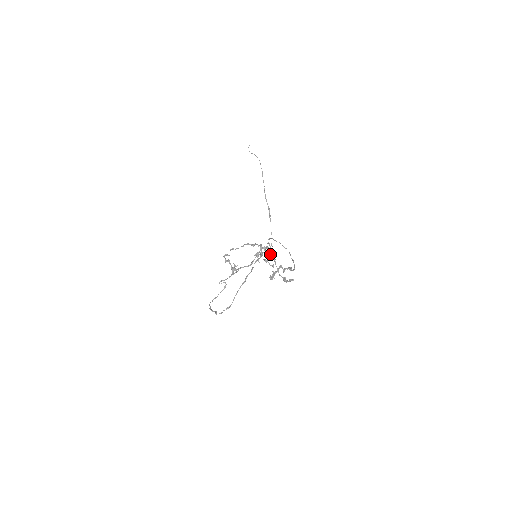
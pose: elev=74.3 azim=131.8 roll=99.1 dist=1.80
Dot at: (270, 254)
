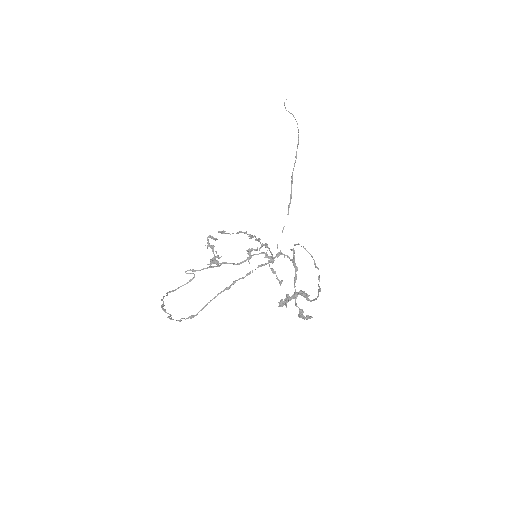
Dot at: (270, 257)
